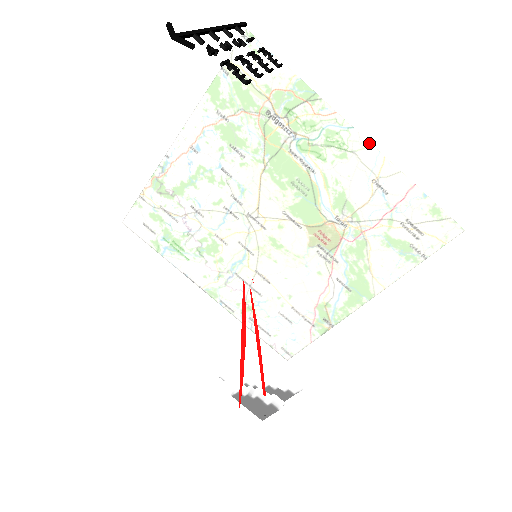
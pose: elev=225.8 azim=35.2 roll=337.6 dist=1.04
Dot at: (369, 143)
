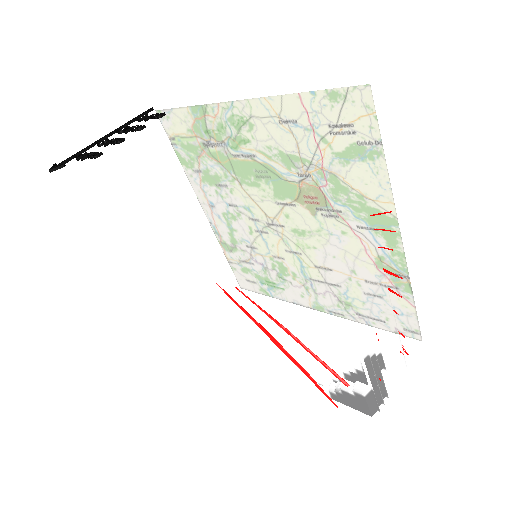
Dot at: (249, 100)
